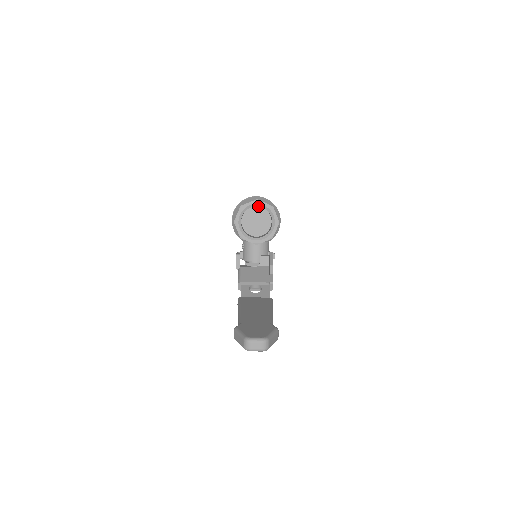
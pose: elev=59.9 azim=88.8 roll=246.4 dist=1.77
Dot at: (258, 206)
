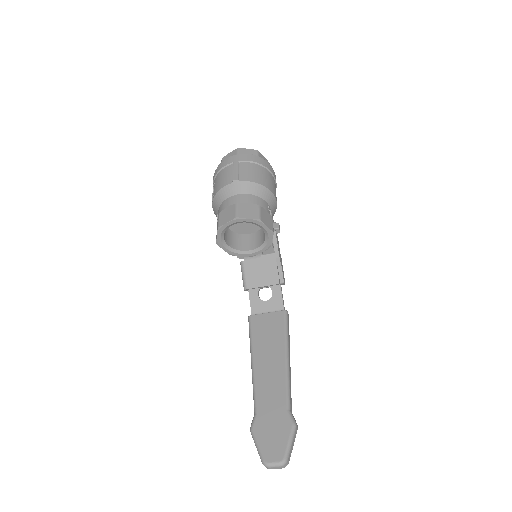
Dot at: occluded
